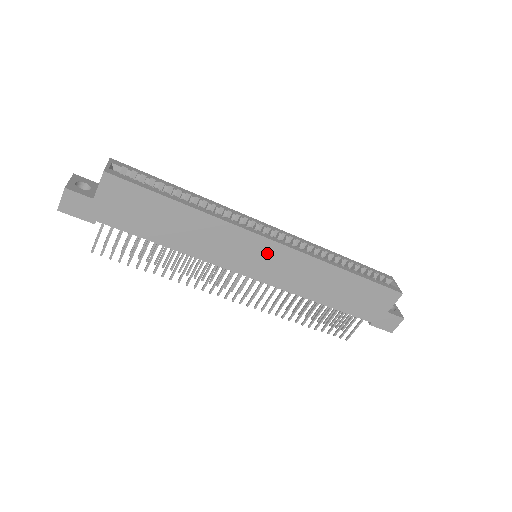
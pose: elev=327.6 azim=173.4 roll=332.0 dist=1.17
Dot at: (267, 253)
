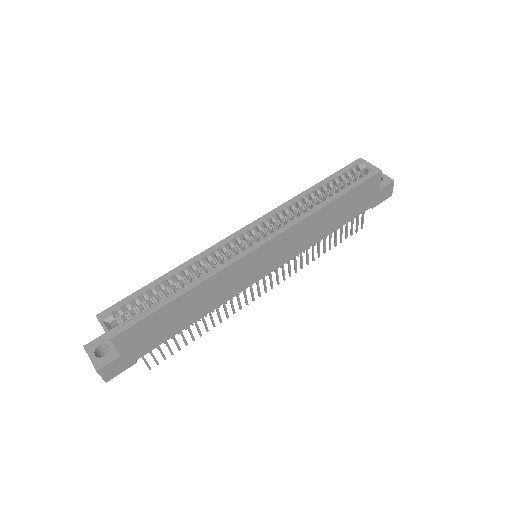
Dot at: (265, 254)
